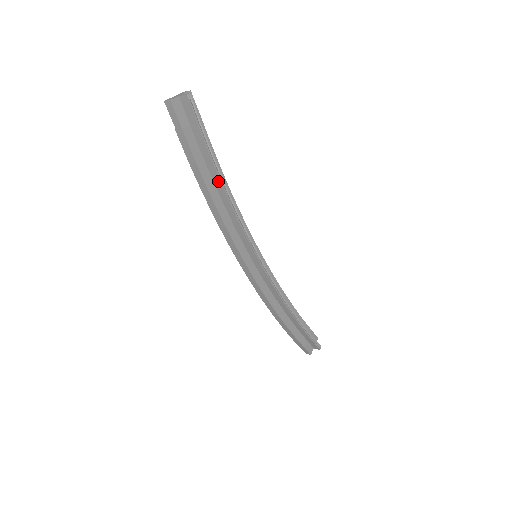
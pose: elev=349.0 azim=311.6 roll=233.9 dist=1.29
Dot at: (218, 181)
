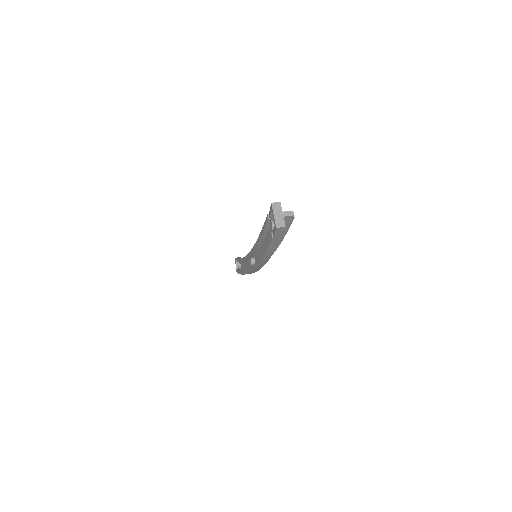
Dot at: (278, 244)
